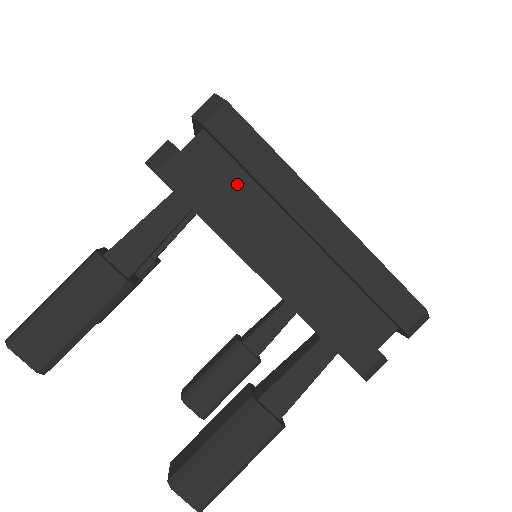
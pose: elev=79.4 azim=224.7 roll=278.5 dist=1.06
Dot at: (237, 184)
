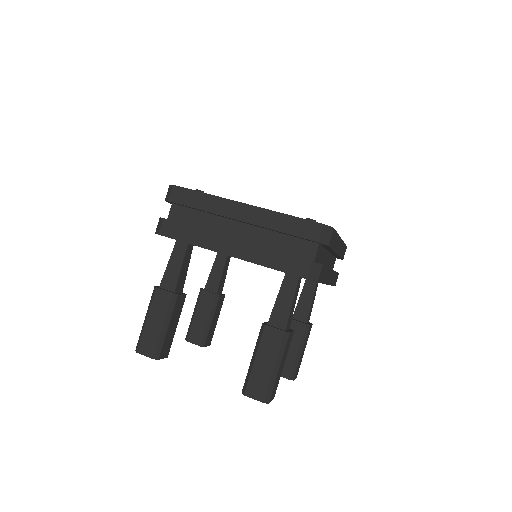
Dot at: (198, 219)
